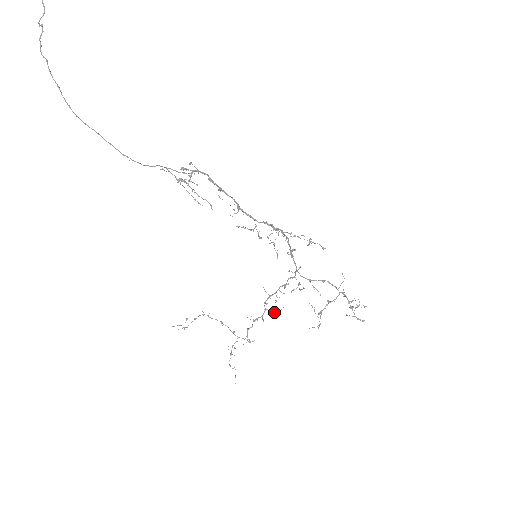
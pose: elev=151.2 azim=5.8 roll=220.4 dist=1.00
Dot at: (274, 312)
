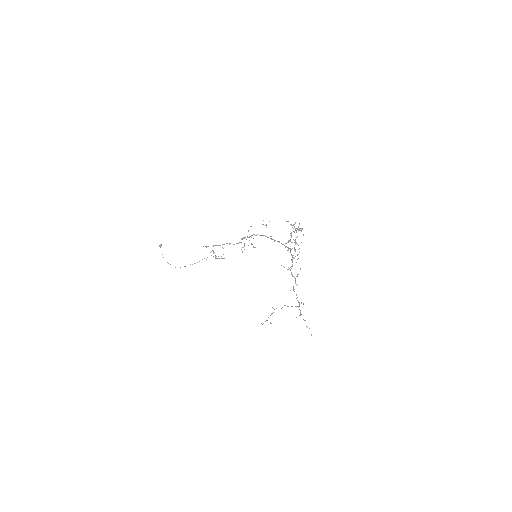
Dot at: (297, 275)
